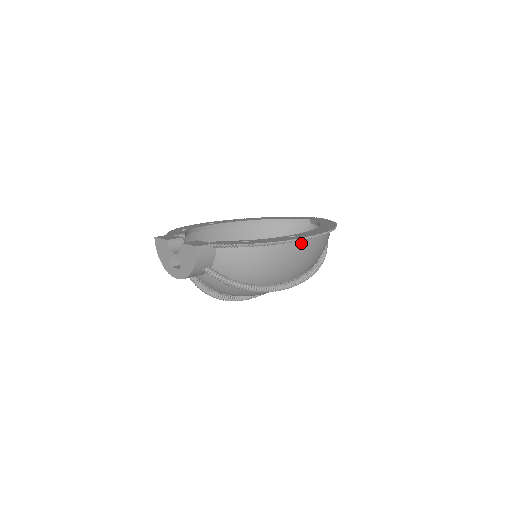
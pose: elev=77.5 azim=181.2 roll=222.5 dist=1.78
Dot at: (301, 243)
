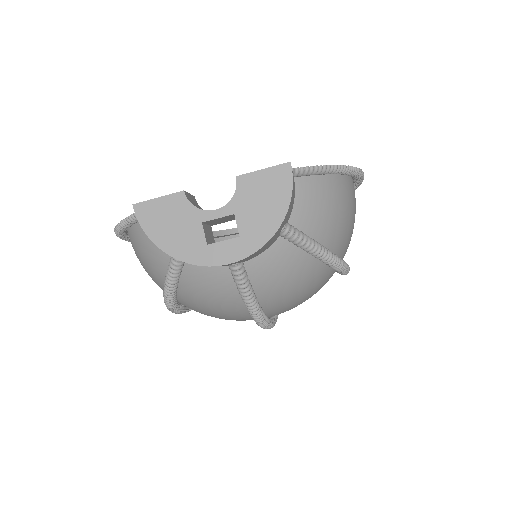
Dot at: occluded
